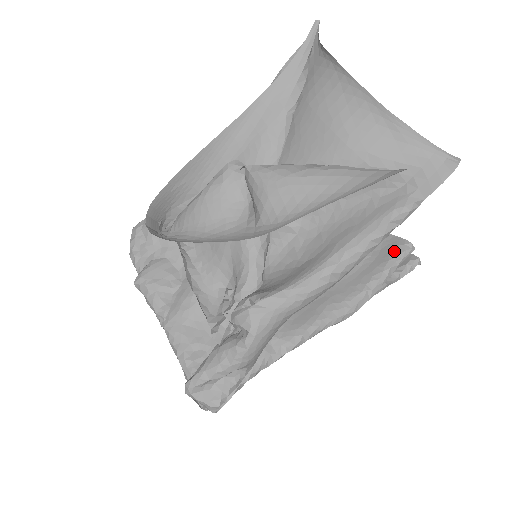
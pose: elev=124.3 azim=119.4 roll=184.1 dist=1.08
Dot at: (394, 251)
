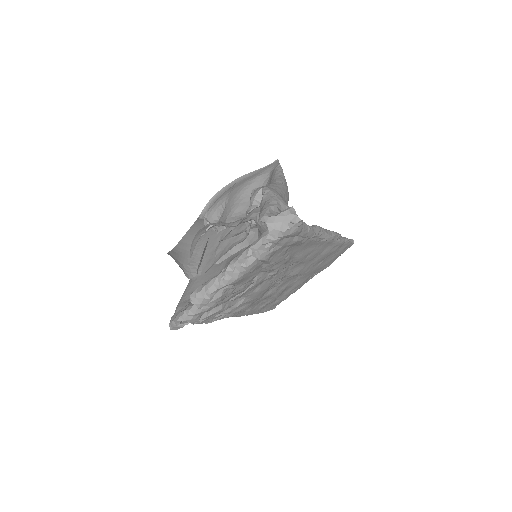
Dot at: occluded
